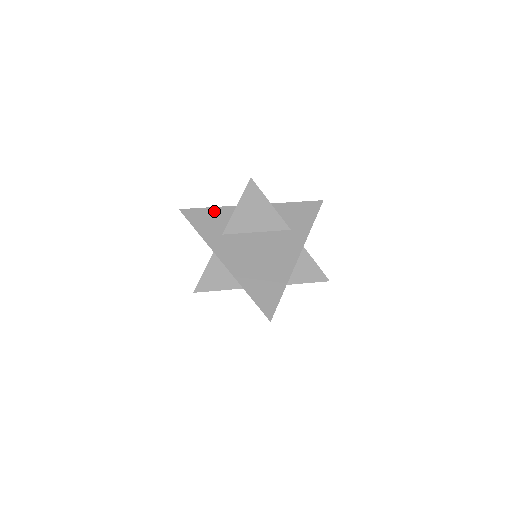
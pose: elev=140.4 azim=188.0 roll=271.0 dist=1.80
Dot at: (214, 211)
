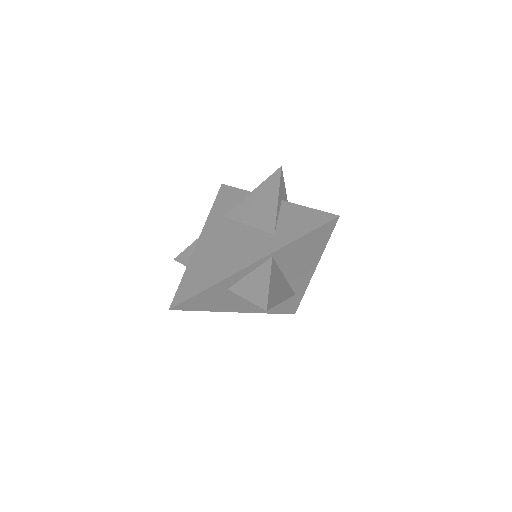
Dot at: (240, 193)
